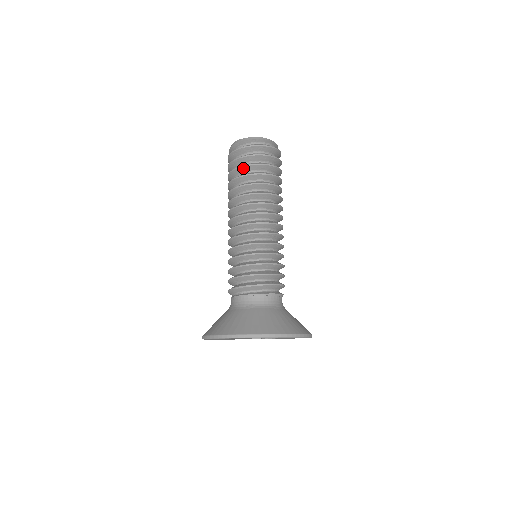
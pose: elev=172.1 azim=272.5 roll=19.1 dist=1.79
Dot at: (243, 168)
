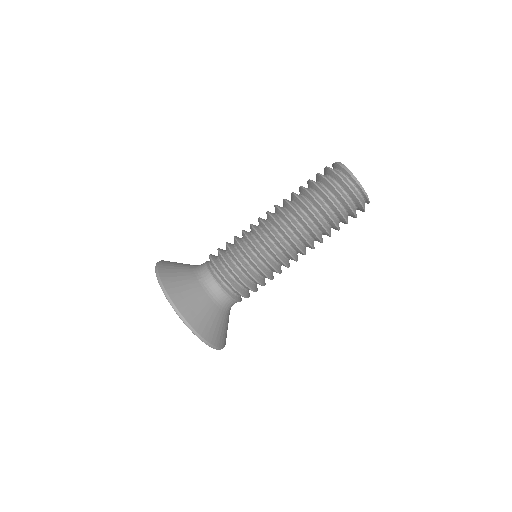
Dot at: (315, 185)
